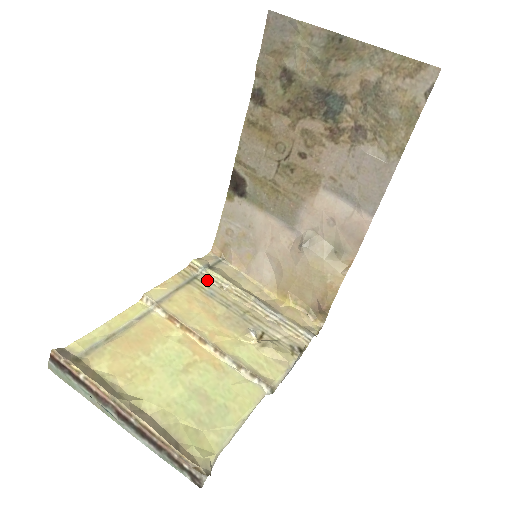
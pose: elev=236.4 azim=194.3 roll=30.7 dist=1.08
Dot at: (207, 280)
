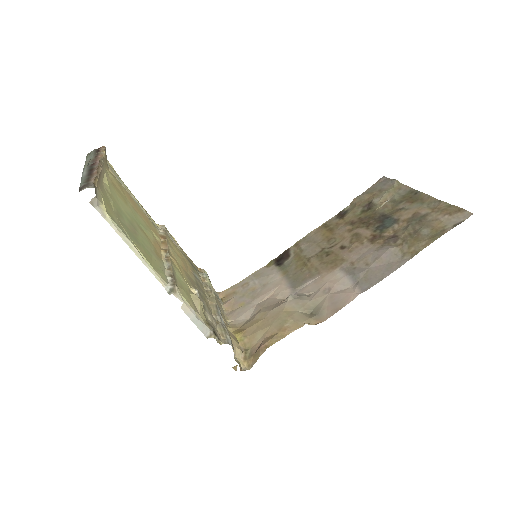
Dot at: (201, 279)
